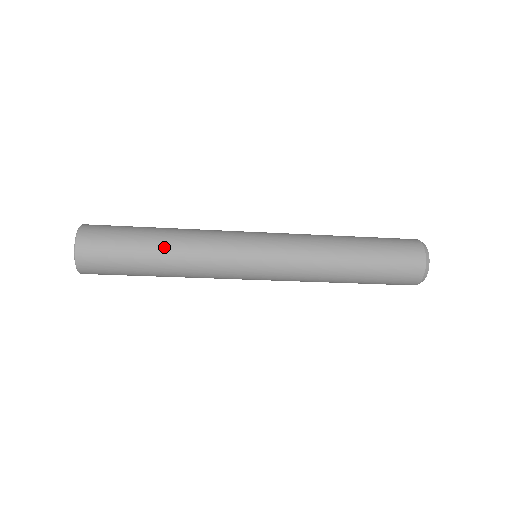
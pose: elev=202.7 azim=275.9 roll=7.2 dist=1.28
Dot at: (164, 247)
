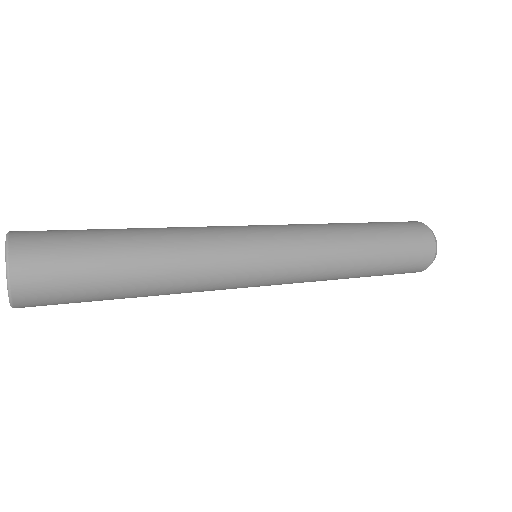
Dot at: (148, 268)
